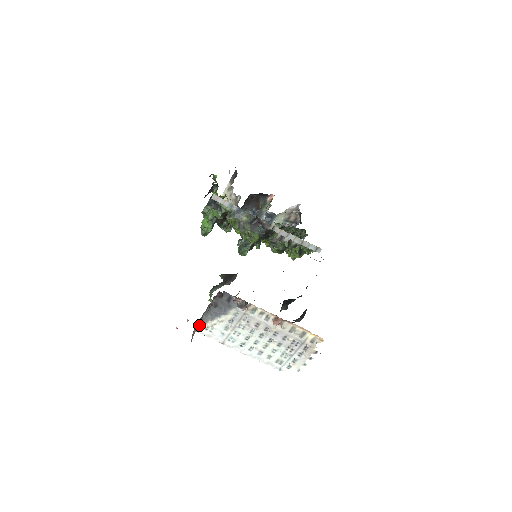
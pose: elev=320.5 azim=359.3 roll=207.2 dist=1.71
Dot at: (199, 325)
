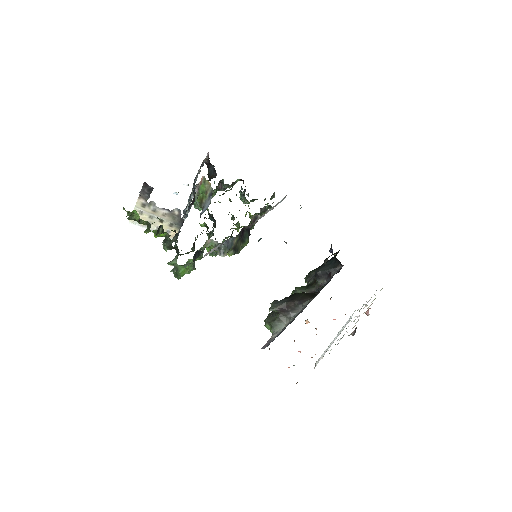
Dot at: occluded
